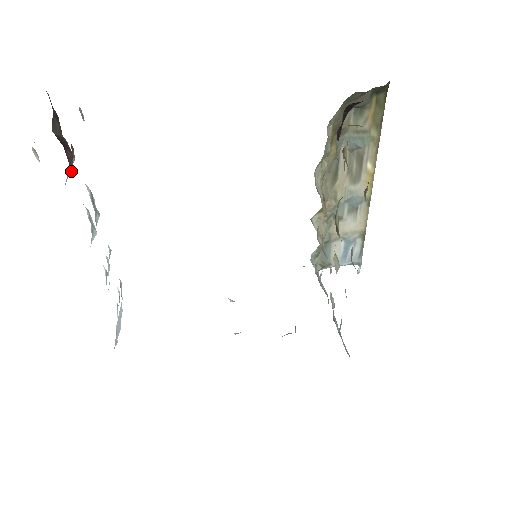
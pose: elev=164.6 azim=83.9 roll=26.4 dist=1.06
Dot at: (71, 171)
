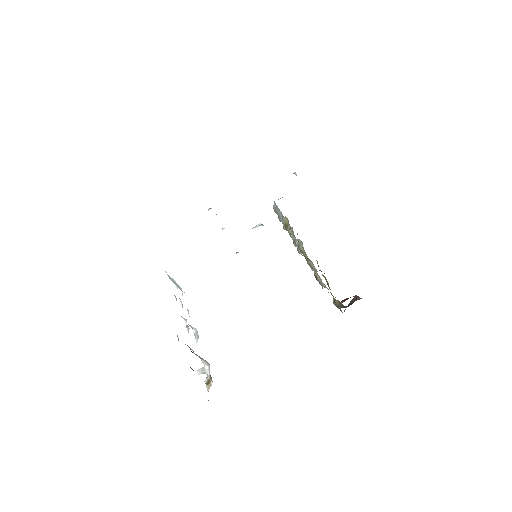
Dot at: (190, 349)
